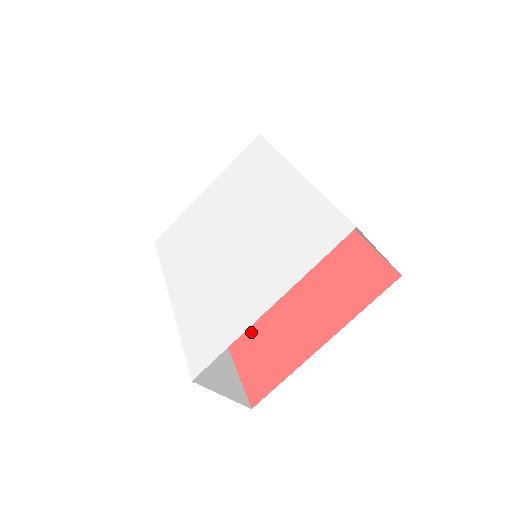
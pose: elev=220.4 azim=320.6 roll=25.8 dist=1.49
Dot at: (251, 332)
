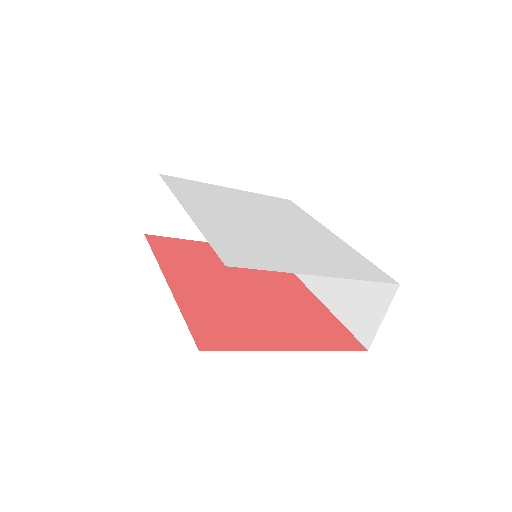
Dot at: (208, 302)
